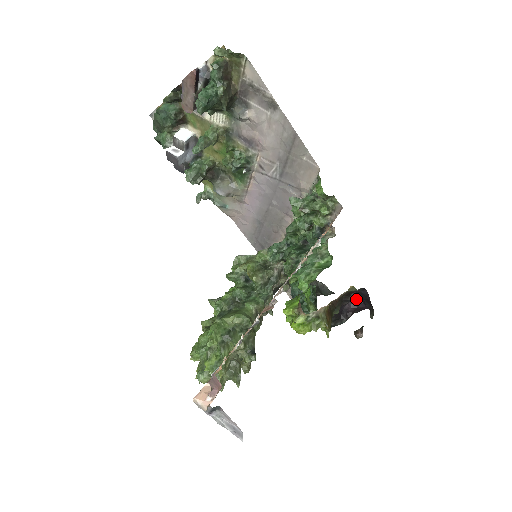
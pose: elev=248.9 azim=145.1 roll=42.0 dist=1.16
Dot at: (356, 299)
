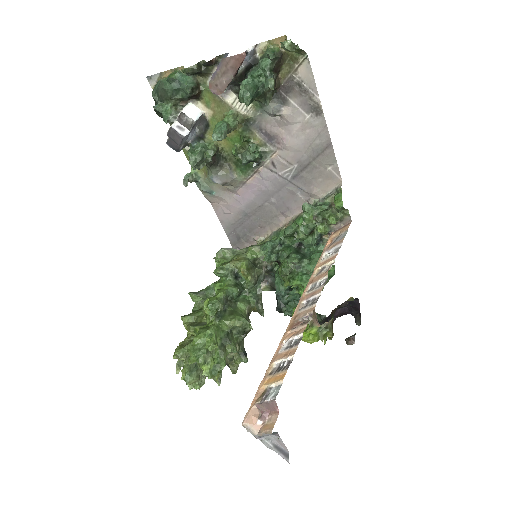
Dot at: occluded
